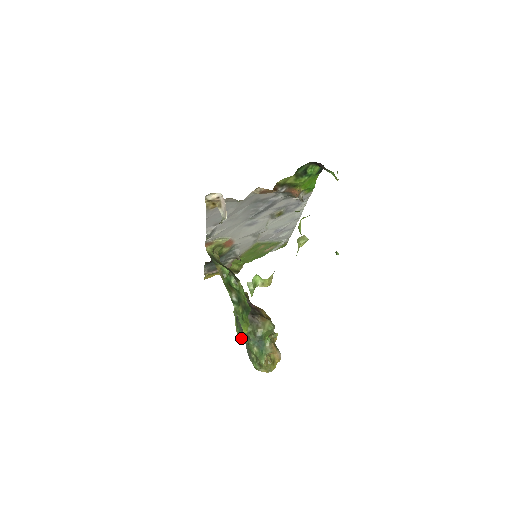
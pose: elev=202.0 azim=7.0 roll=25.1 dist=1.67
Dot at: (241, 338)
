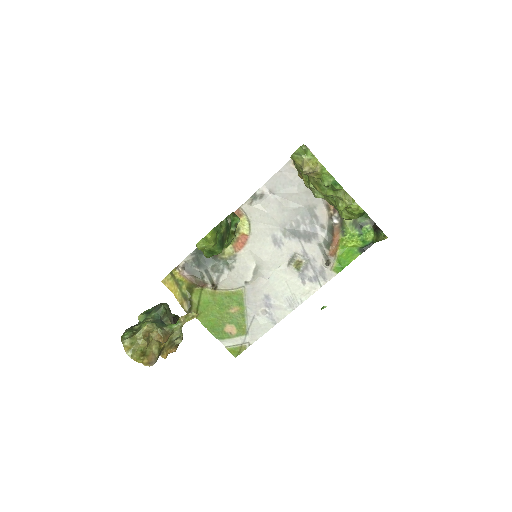
Dot at: (141, 317)
